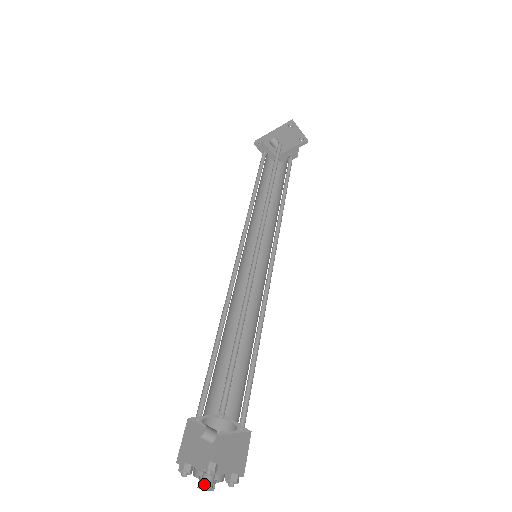
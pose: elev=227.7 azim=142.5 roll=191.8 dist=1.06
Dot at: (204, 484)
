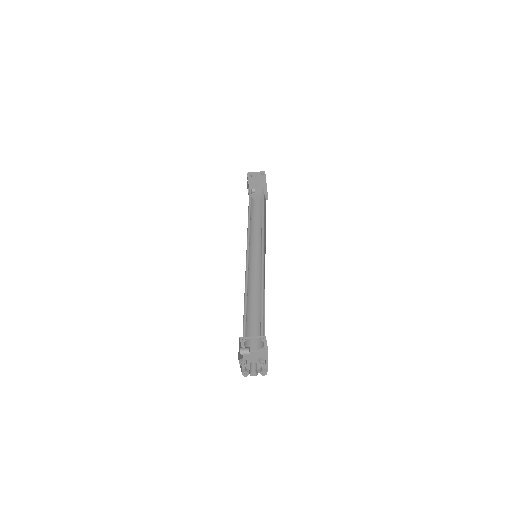
Dot at: (250, 372)
